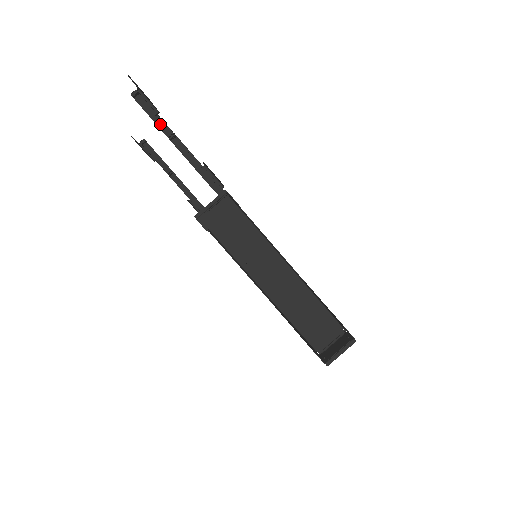
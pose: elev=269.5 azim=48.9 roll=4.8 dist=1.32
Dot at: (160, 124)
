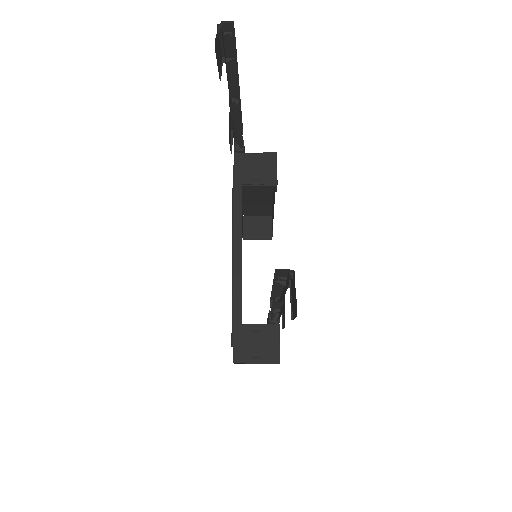
Dot at: (278, 283)
